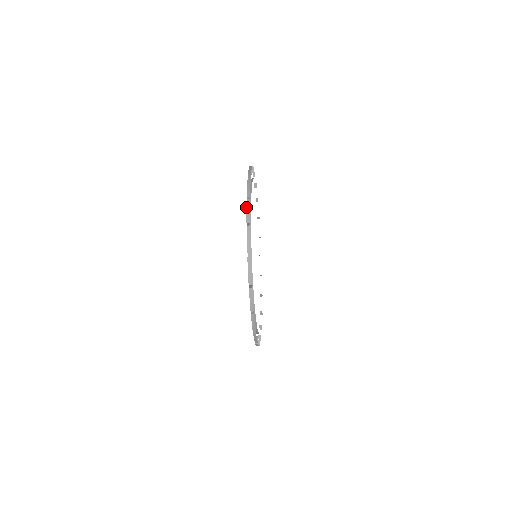
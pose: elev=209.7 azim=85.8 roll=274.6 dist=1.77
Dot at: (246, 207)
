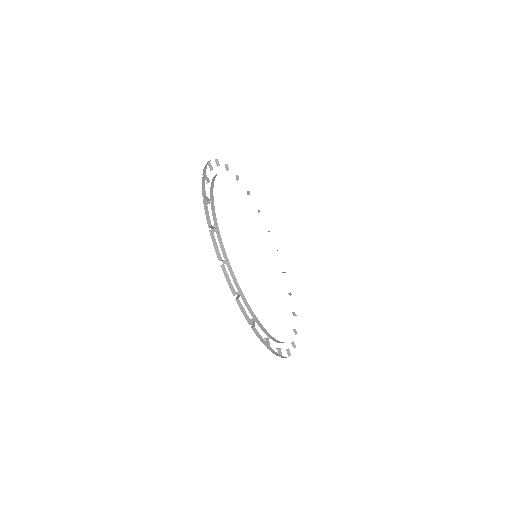
Dot at: occluded
